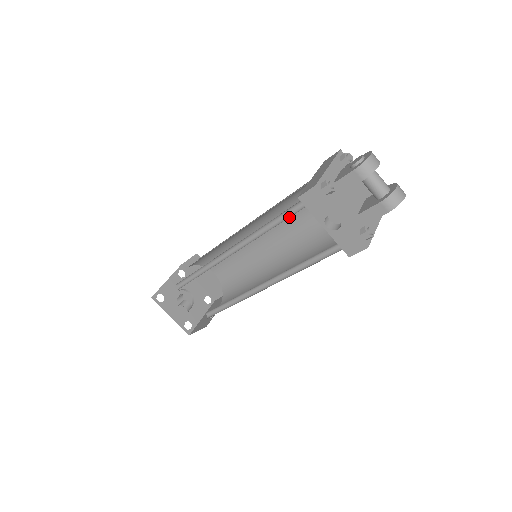
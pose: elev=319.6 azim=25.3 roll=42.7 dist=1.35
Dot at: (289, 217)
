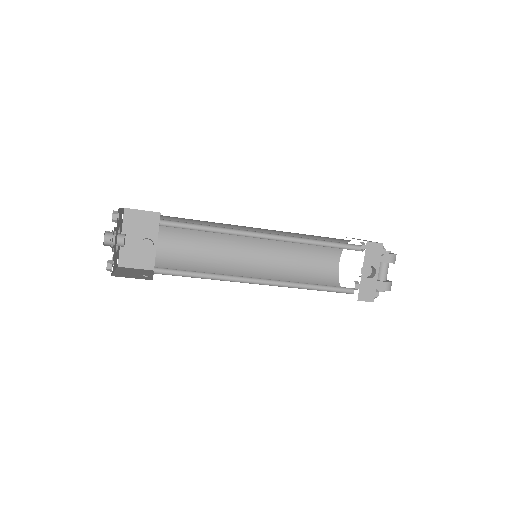
Dot at: (286, 250)
